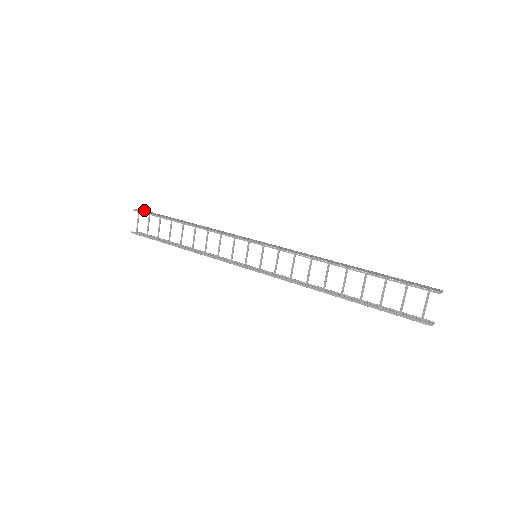
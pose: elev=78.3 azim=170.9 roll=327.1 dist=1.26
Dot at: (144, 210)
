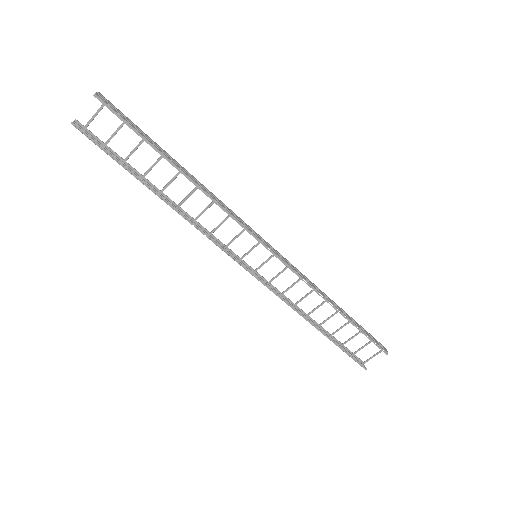
Dot at: (109, 101)
